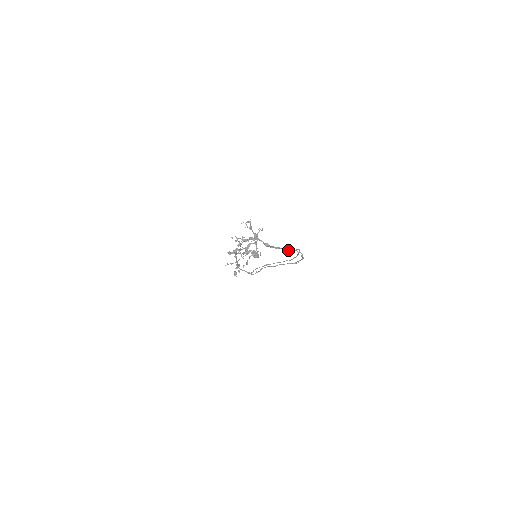
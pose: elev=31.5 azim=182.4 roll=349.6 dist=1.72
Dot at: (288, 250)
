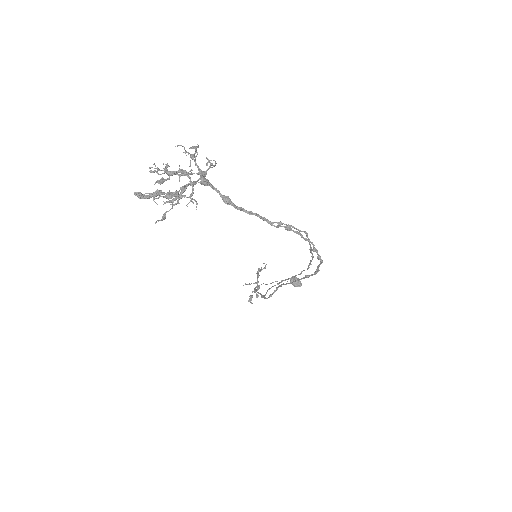
Dot at: (277, 225)
